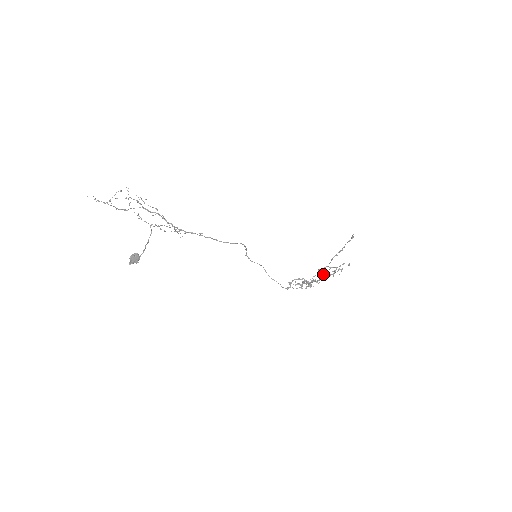
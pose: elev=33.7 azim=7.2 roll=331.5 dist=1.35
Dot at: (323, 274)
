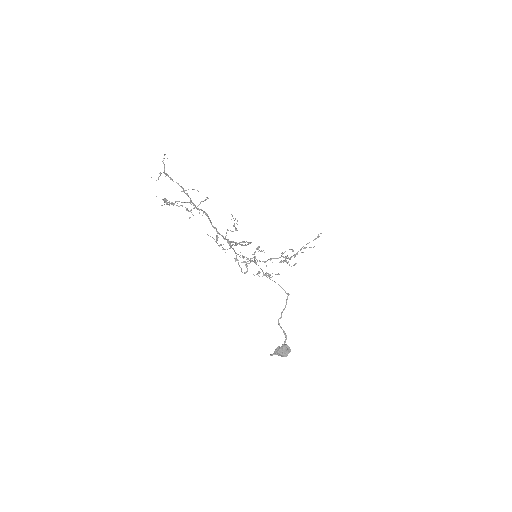
Dot at: occluded
